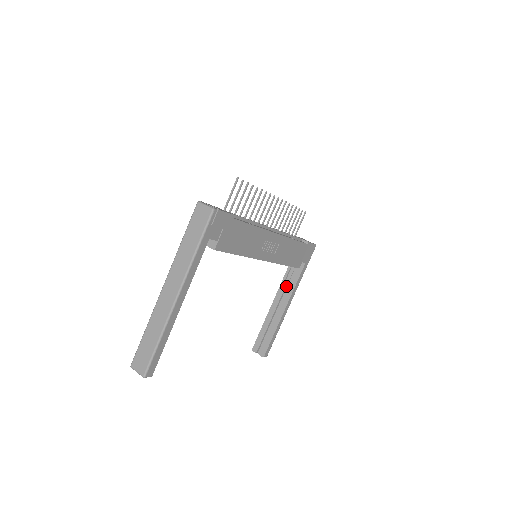
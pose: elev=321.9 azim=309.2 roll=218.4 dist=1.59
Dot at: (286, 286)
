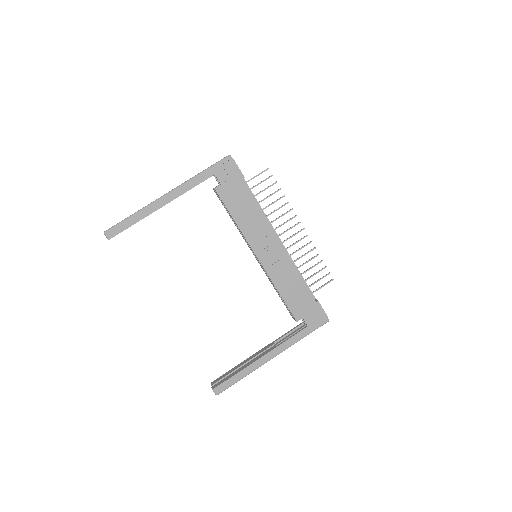
Dot at: (280, 342)
